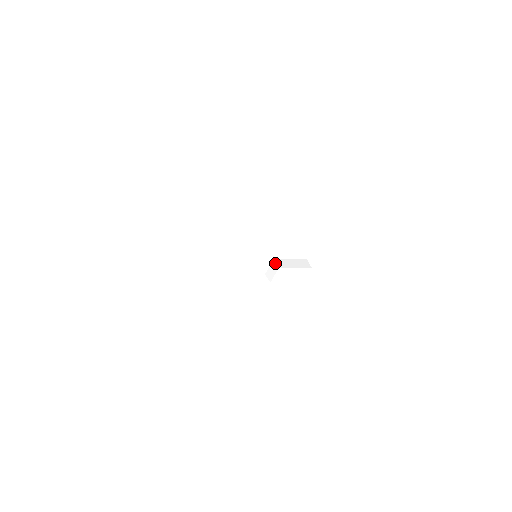
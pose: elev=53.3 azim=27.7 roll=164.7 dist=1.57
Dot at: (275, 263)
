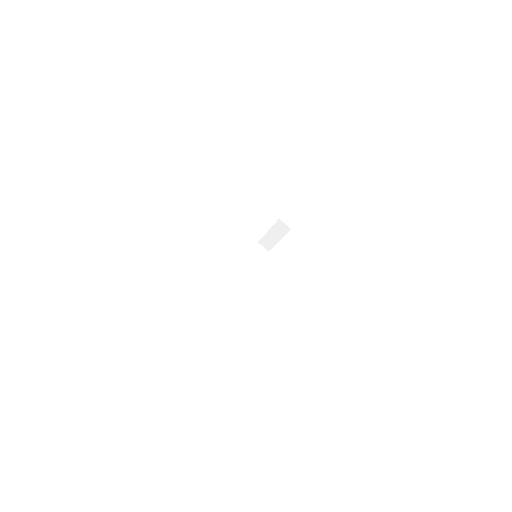
Dot at: (261, 246)
